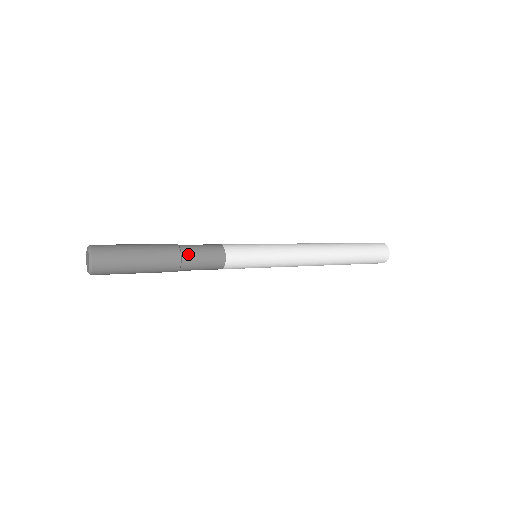
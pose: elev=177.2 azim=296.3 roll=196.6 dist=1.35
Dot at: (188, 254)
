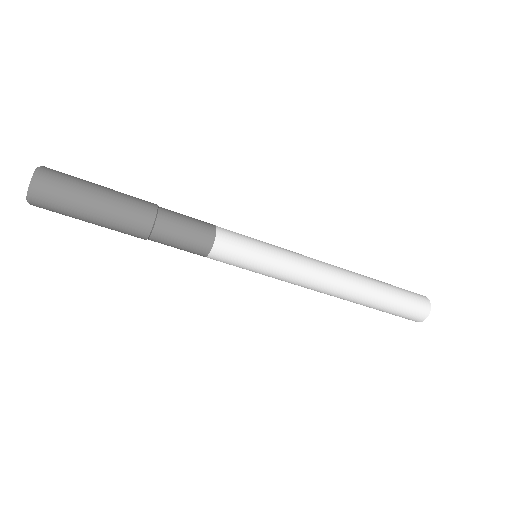
Dot at: (164, 225)
